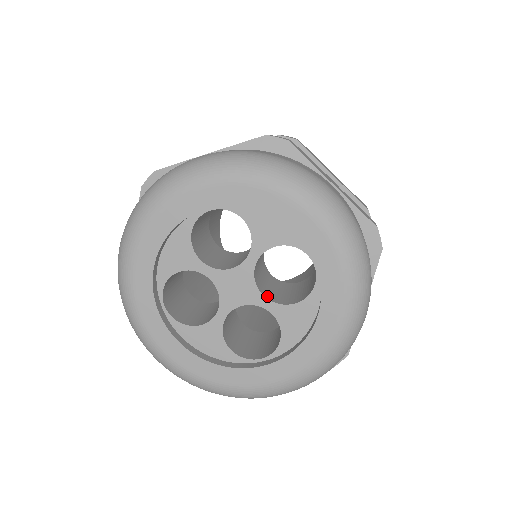
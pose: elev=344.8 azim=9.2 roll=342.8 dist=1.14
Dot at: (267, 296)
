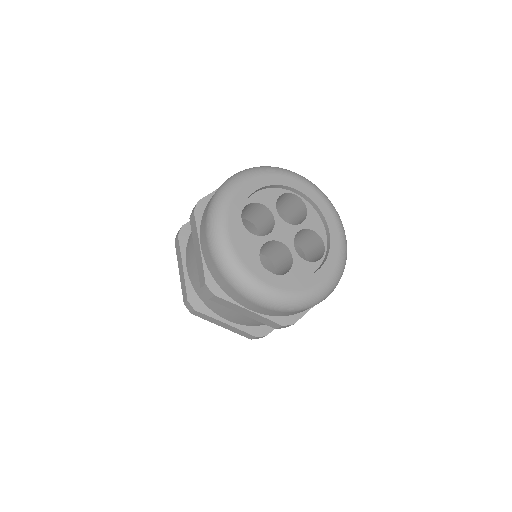
Dot at: (293, 249)
